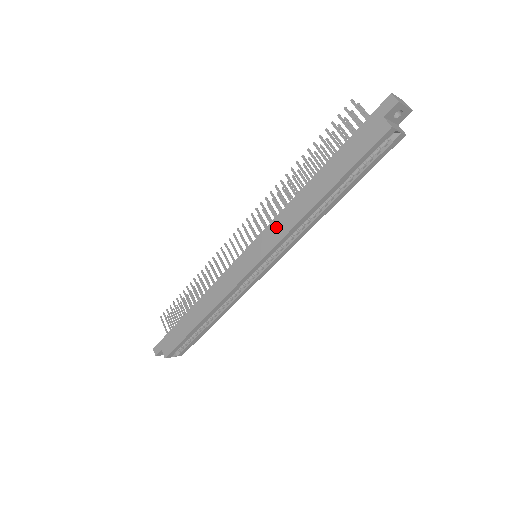
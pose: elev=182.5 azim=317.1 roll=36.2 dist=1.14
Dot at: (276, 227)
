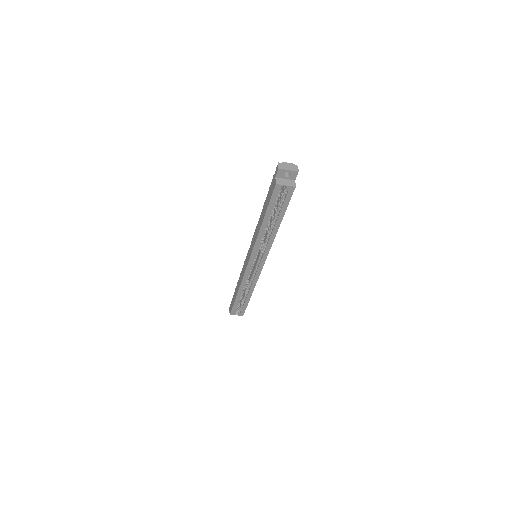
Dot at: (254, 239)
